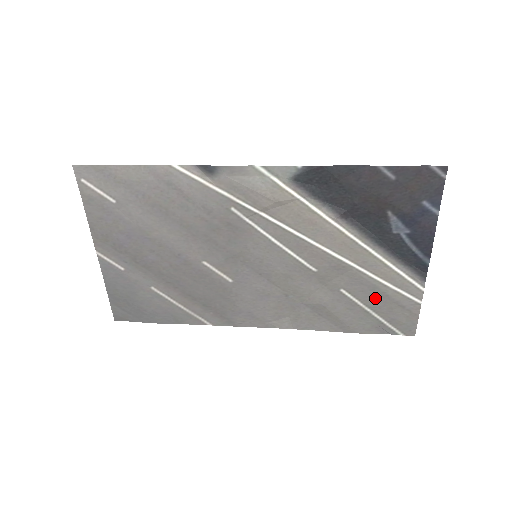
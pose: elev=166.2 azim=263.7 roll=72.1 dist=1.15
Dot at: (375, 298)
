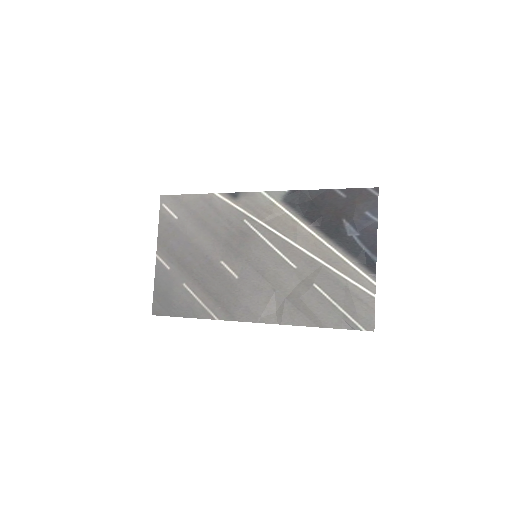
Dot at: (339, 292)
